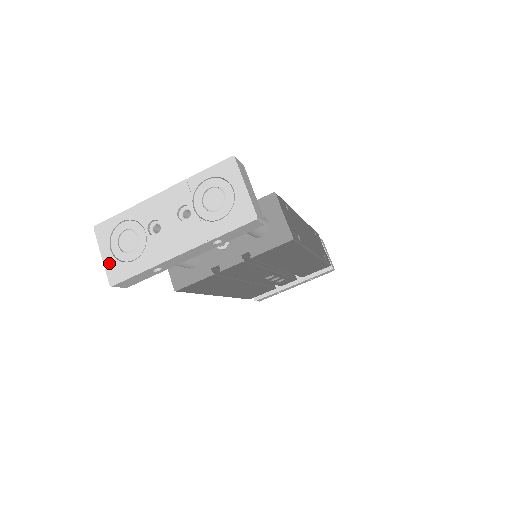
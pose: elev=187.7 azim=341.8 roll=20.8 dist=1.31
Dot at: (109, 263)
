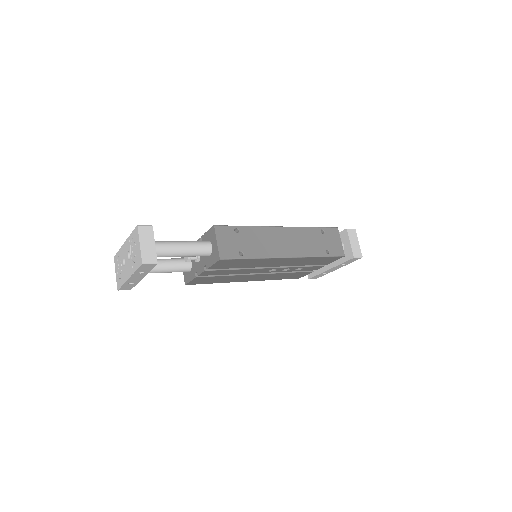
Dot at: (117, 278)
